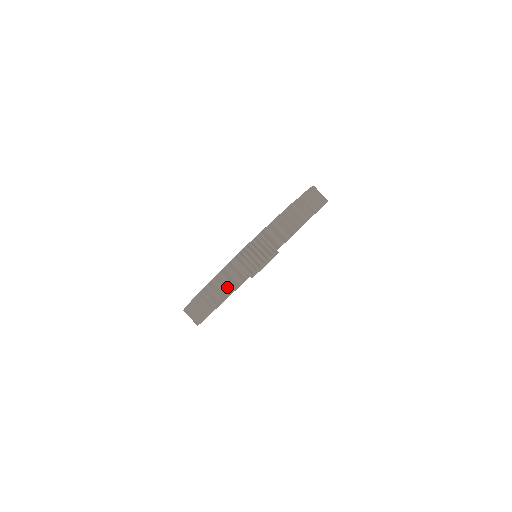
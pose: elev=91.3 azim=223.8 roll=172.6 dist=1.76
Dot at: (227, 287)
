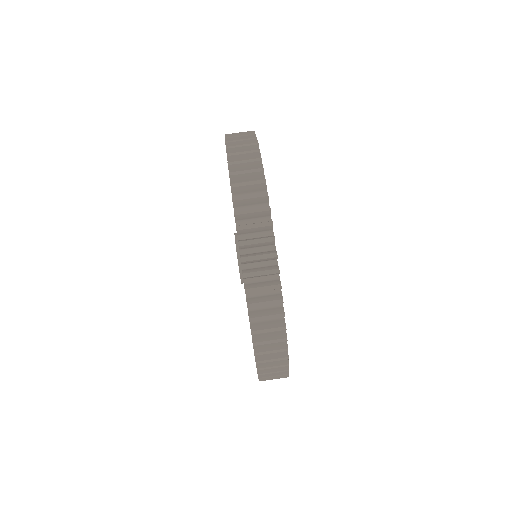
Dot at: occluded
